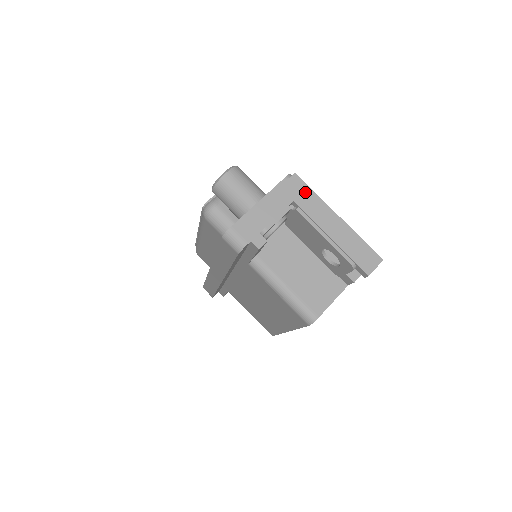
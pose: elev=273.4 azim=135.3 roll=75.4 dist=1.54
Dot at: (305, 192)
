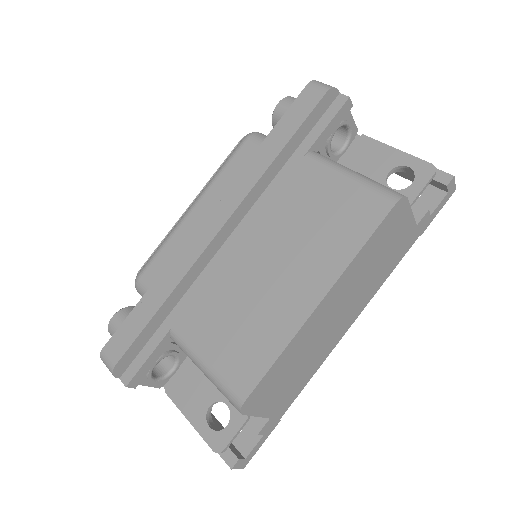
Dot at: occluded
